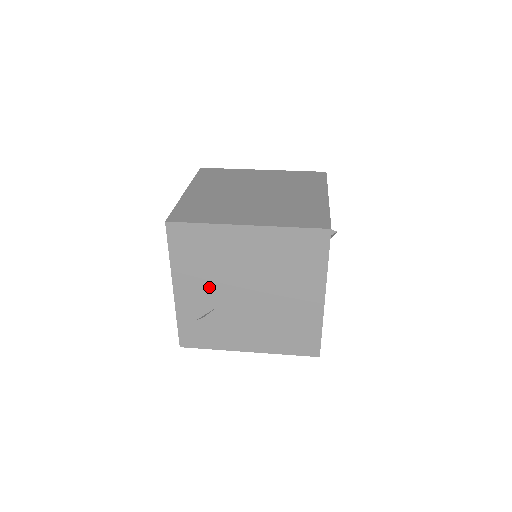
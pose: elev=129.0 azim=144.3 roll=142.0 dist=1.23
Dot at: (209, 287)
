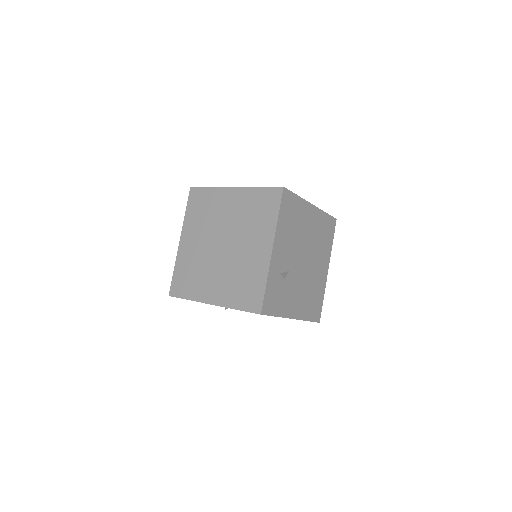
Dot at: (289, 251)
